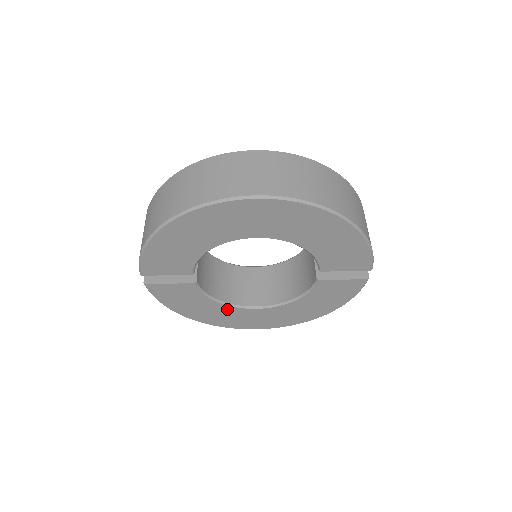
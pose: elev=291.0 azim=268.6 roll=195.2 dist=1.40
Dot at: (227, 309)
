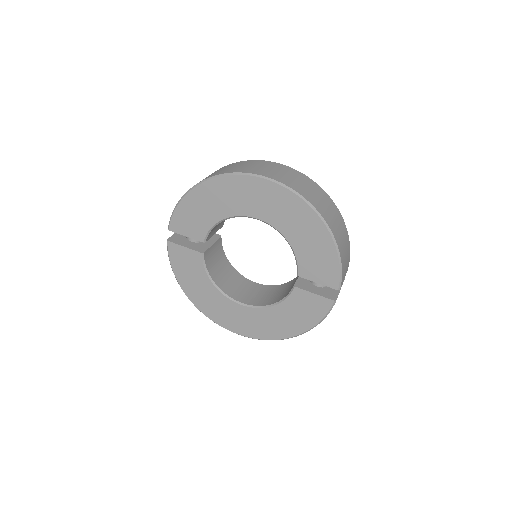
Dot at: (217, 295)
